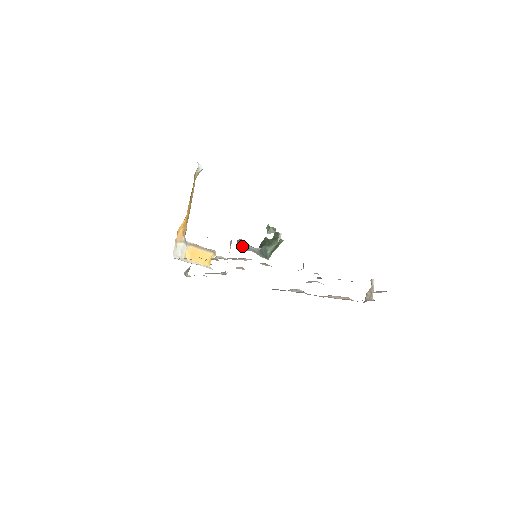
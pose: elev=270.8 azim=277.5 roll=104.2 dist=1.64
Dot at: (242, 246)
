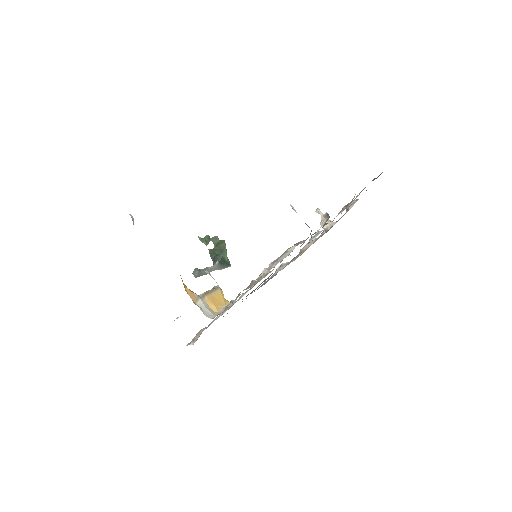
Dot at: (202, 274)
